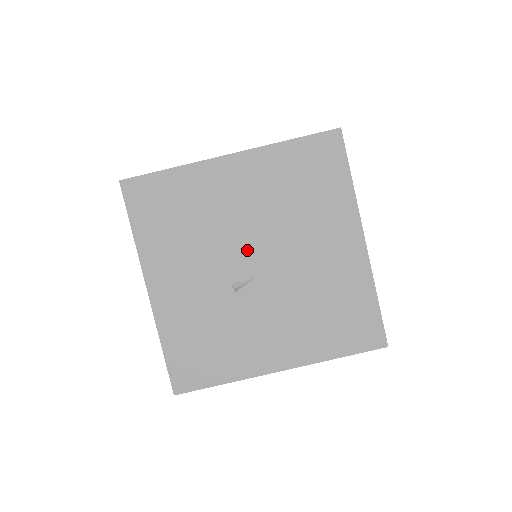
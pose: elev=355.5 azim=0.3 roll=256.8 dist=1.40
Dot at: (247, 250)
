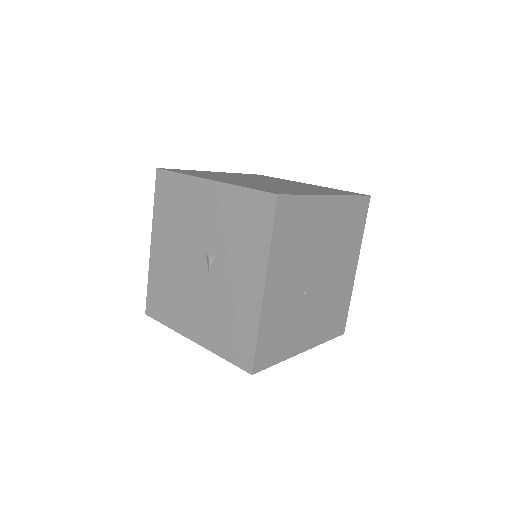
Dot at: (317, 266)
